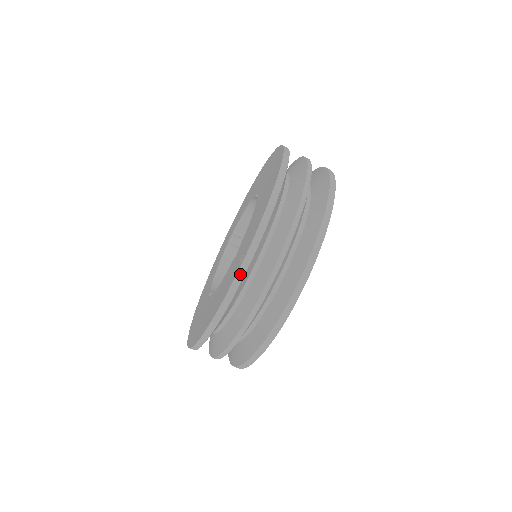
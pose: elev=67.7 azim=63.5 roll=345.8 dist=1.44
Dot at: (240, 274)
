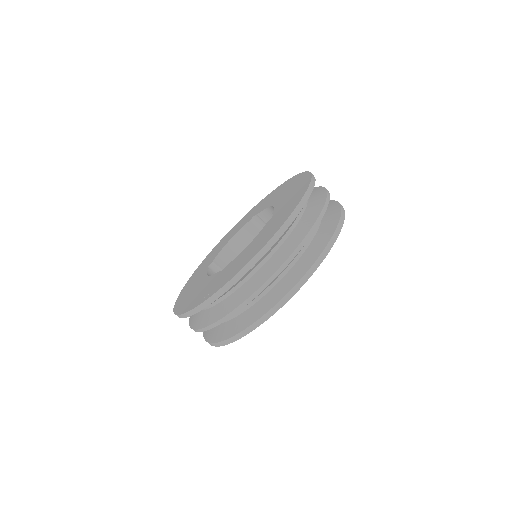
Dot at: (201, 306)
